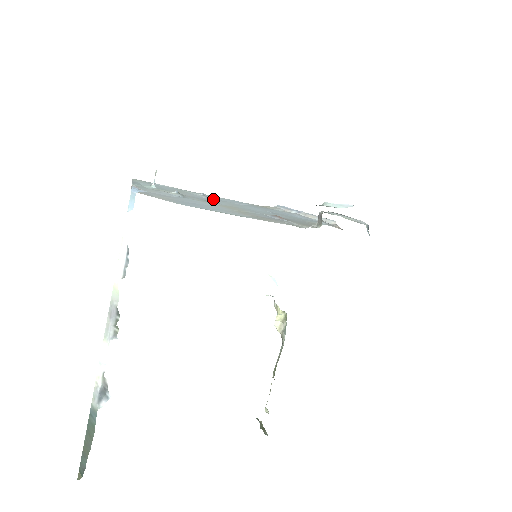
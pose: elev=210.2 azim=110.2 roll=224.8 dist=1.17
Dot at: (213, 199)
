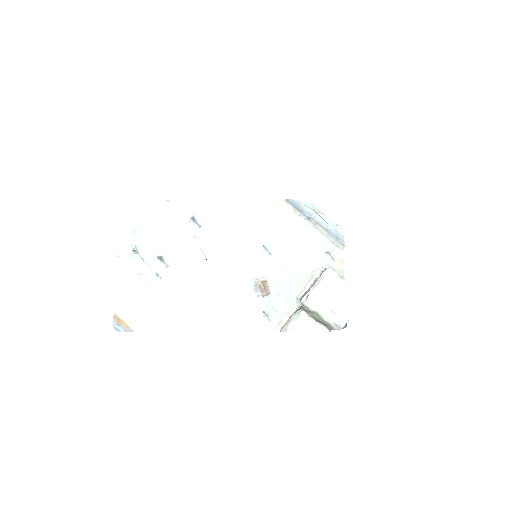
Dot at: (203, 233)
